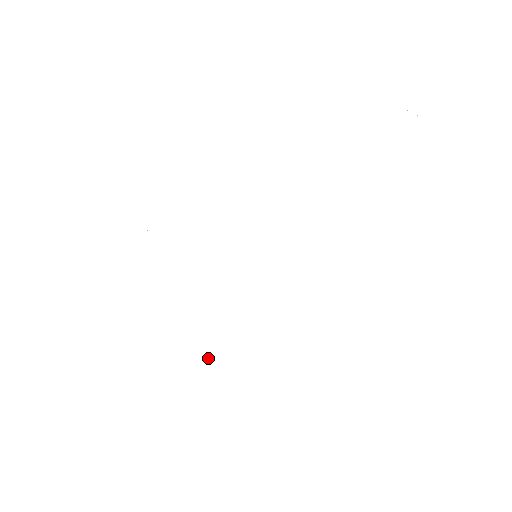
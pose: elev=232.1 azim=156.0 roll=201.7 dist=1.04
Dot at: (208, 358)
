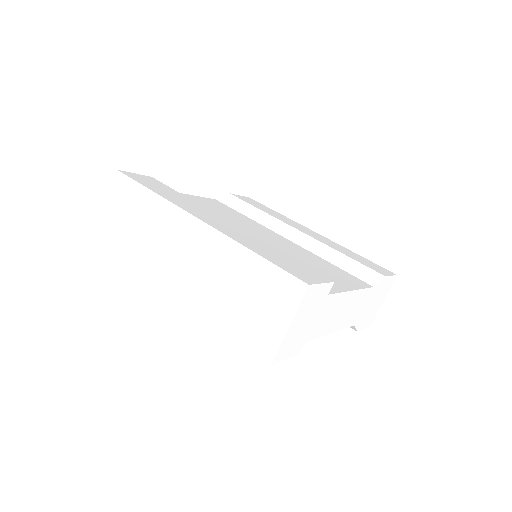
Dot at: (219, 240)
